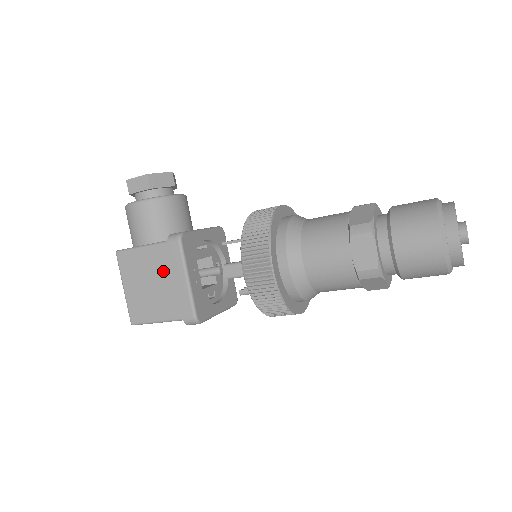
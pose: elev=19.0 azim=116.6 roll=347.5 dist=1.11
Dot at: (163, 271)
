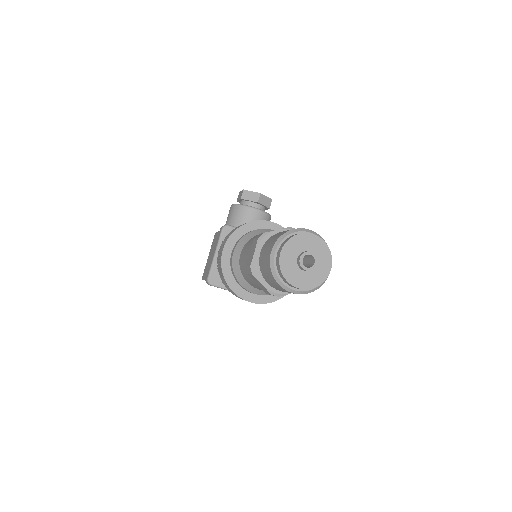
Dot at: occluded
